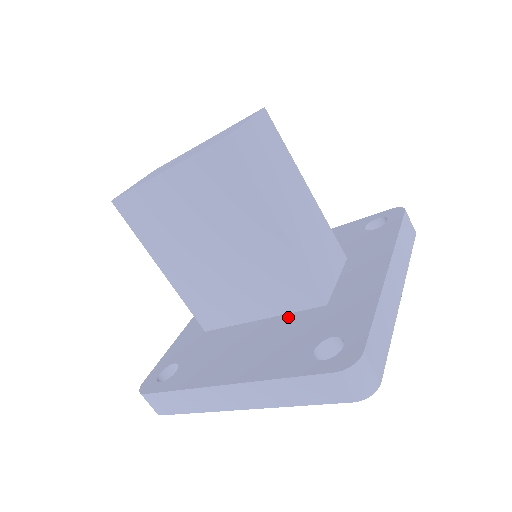
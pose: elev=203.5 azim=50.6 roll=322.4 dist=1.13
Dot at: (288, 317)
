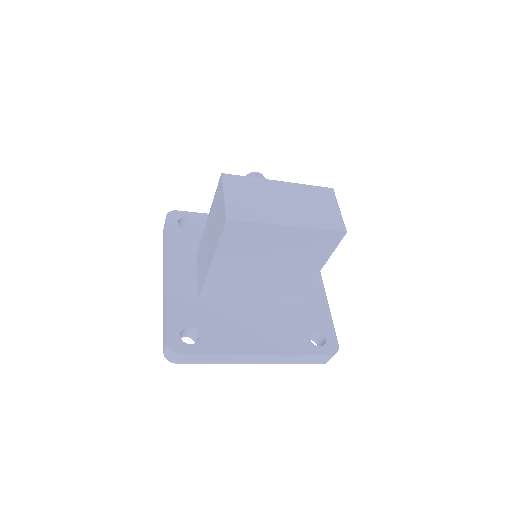
Dot at: (275, 305)
